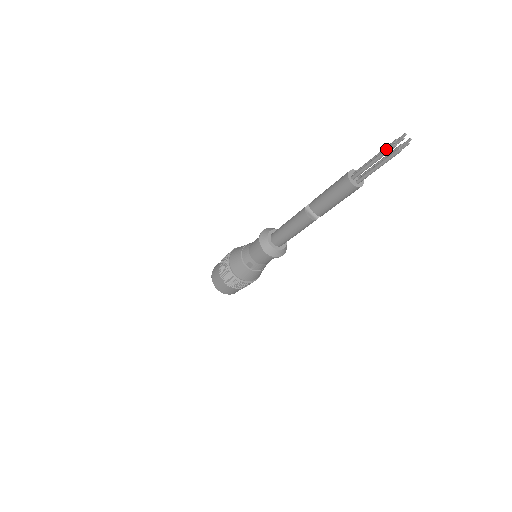
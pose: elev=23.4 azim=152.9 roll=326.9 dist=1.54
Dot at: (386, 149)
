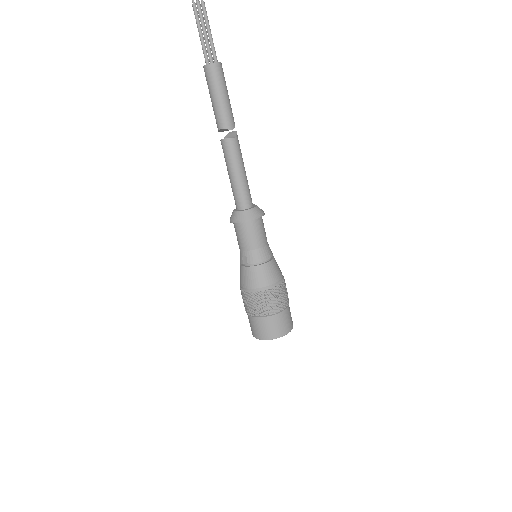
Dot at: (194, 14)
